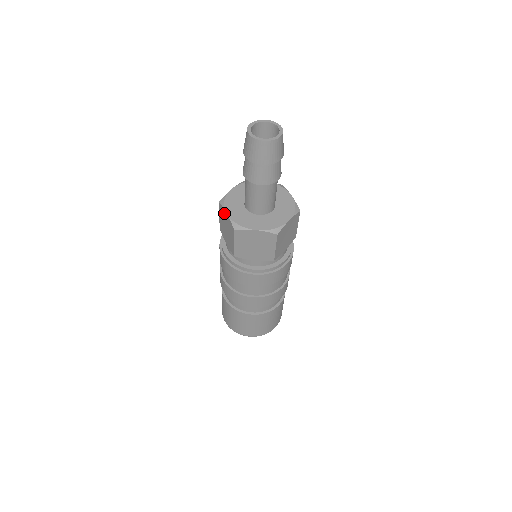
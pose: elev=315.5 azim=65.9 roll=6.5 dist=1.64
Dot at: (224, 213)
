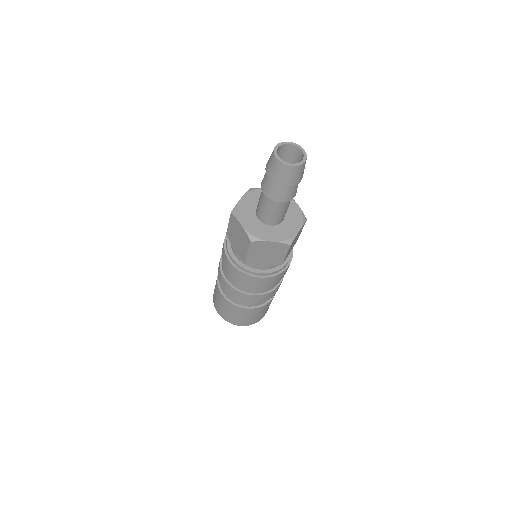
Dot at: (237, 223)
